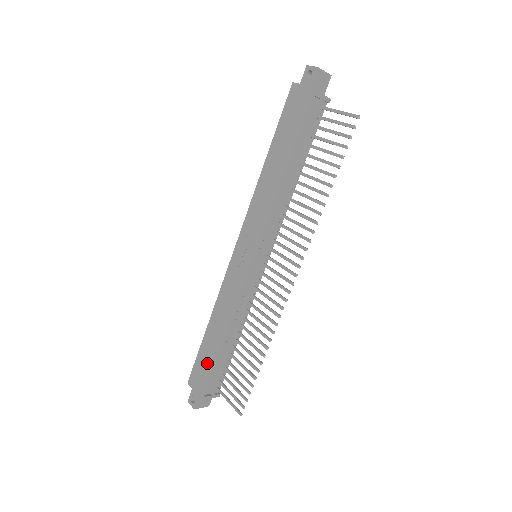
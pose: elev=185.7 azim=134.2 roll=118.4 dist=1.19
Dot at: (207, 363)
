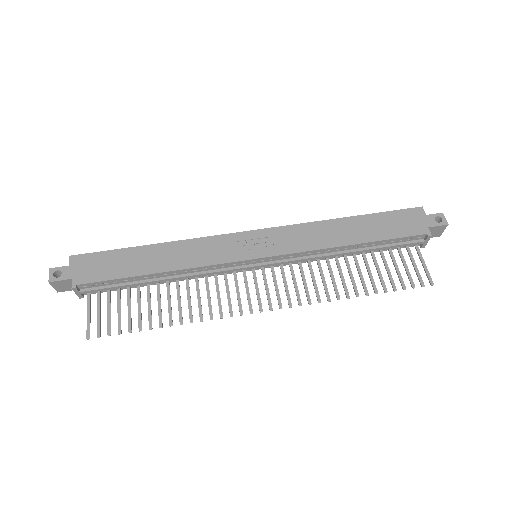
Dot at: (114, 268)
